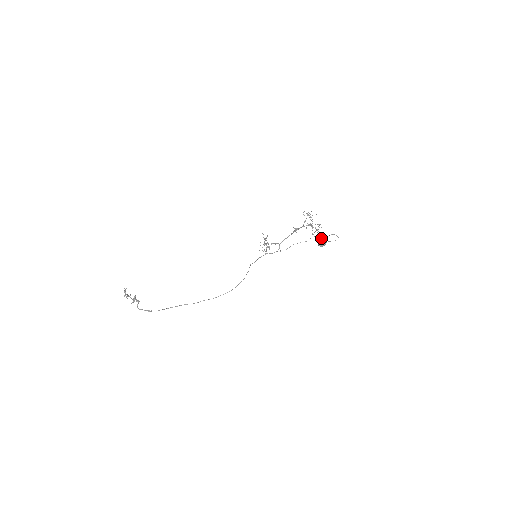
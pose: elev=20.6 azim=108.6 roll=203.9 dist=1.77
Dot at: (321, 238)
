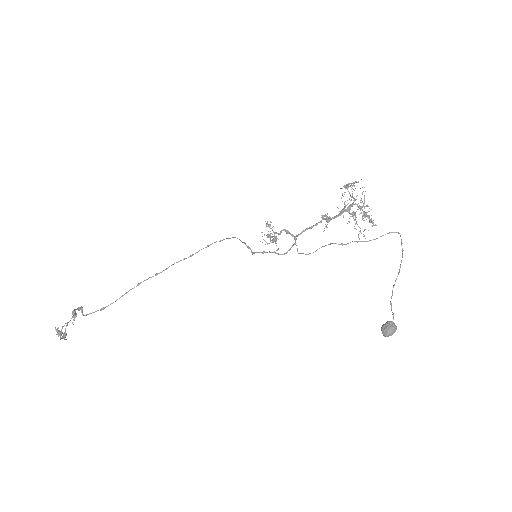
Dot at: (370, 240)
